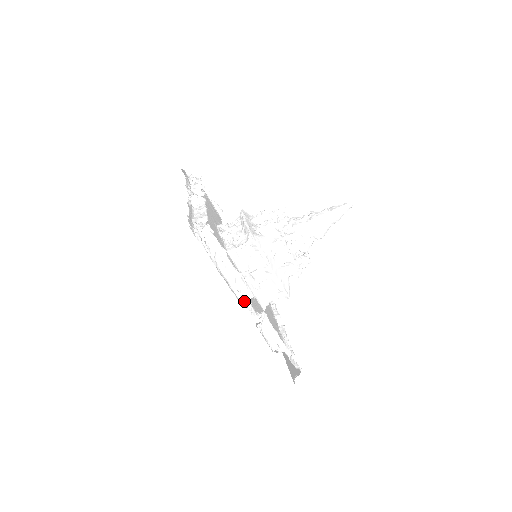
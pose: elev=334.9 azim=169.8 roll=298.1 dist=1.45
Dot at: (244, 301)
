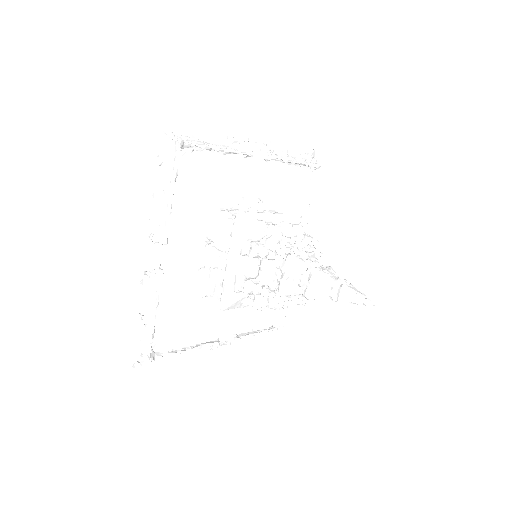
Dot at: (152, 237)
